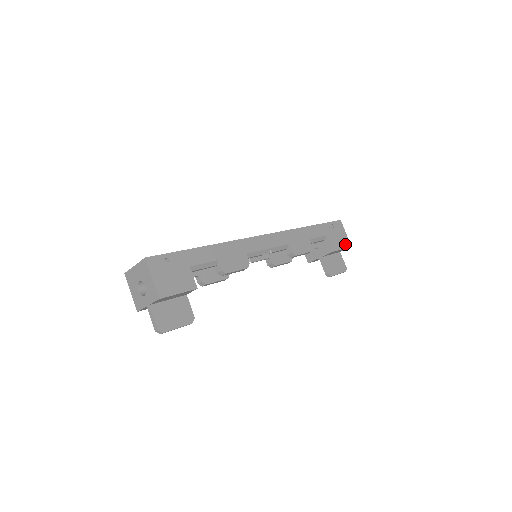
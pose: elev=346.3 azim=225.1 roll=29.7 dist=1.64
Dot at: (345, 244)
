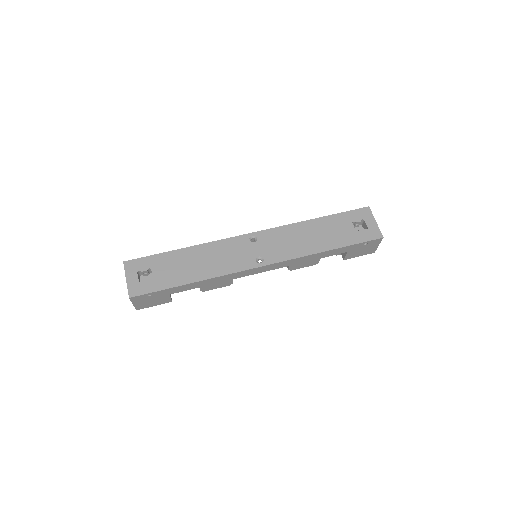
Dot at: (367, 253)
